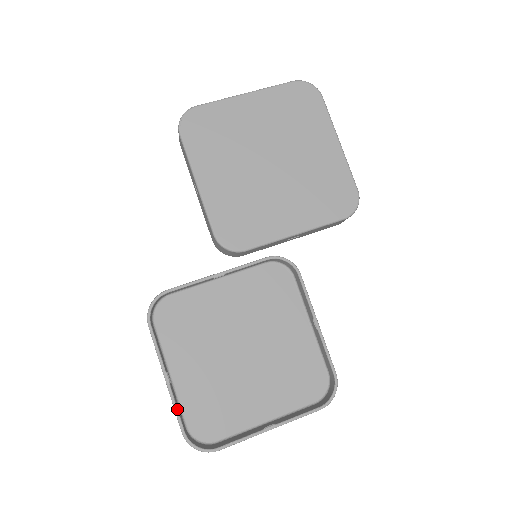
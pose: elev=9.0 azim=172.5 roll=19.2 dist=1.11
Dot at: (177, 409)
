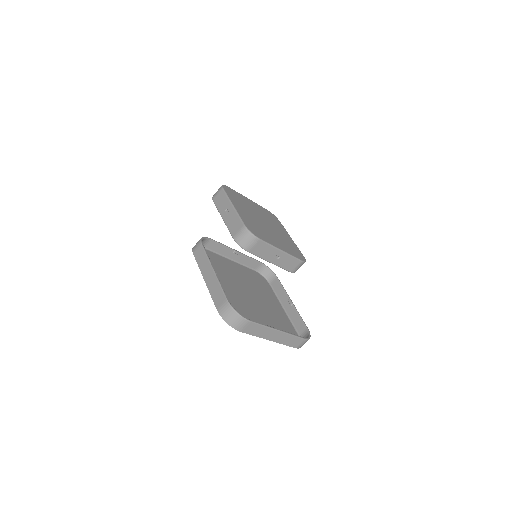
Dot at: (222, 287)
